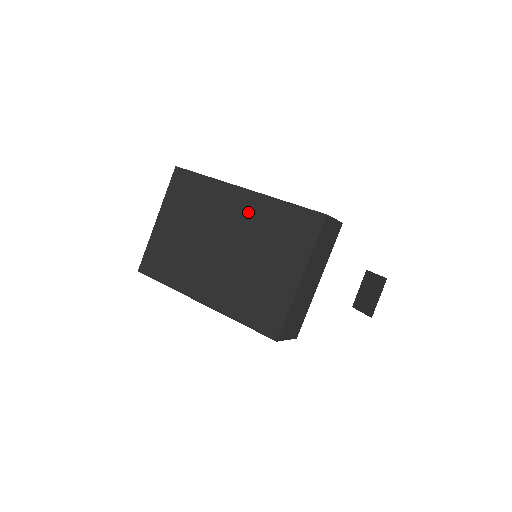
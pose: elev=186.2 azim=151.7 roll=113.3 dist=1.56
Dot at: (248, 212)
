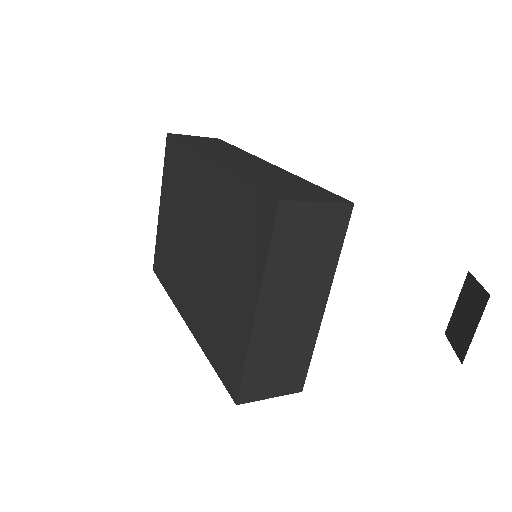
Dot at: (212, 196)
